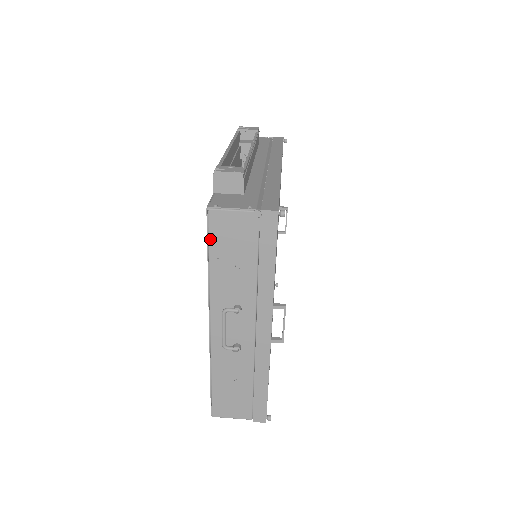
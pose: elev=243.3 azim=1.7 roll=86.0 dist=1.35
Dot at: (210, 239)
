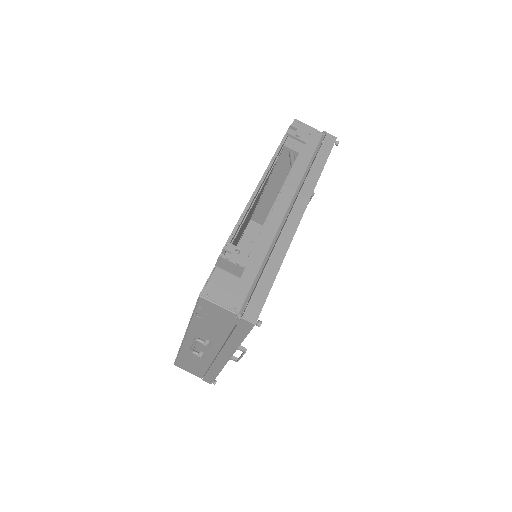
Dot at: (197, 308)
